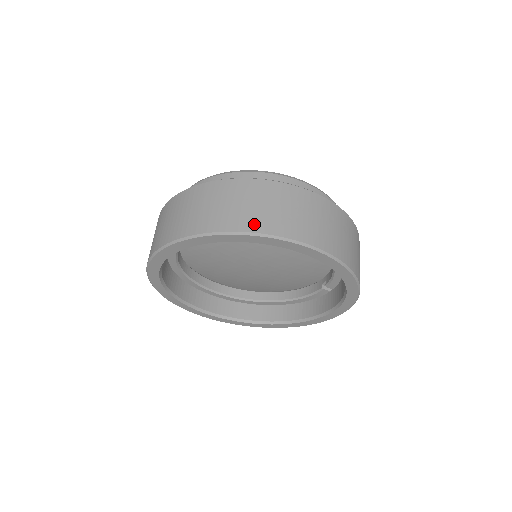
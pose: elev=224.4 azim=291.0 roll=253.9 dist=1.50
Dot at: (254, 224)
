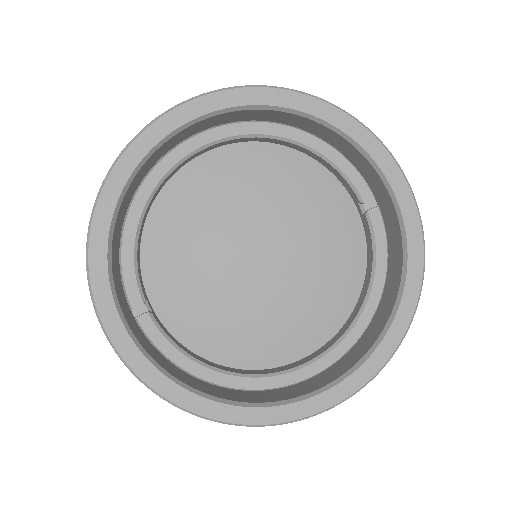
Dot at: occluded
